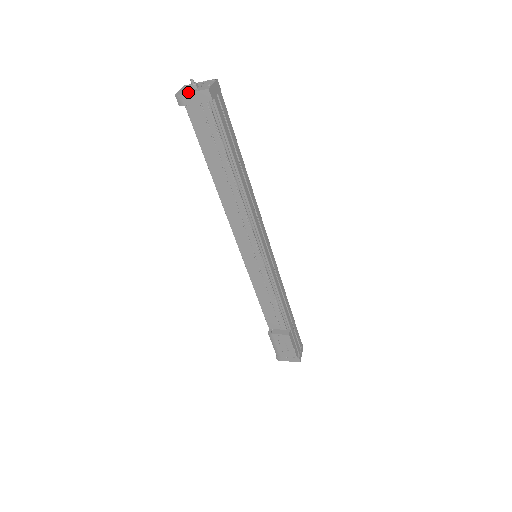
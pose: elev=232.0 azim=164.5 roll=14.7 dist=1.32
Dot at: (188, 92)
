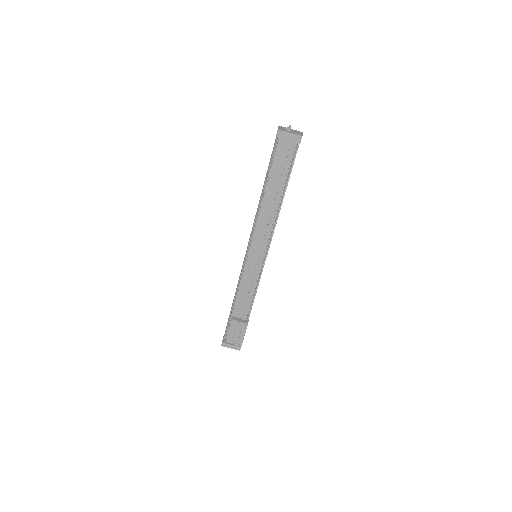
Dot at: occluded
